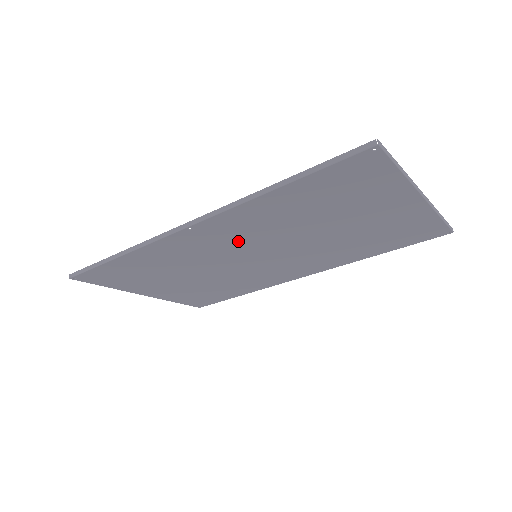
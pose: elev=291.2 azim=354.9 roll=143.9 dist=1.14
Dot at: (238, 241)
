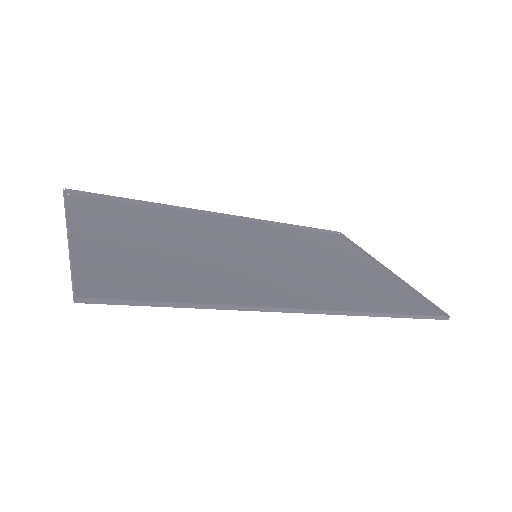
Dot at: (286, 279)
